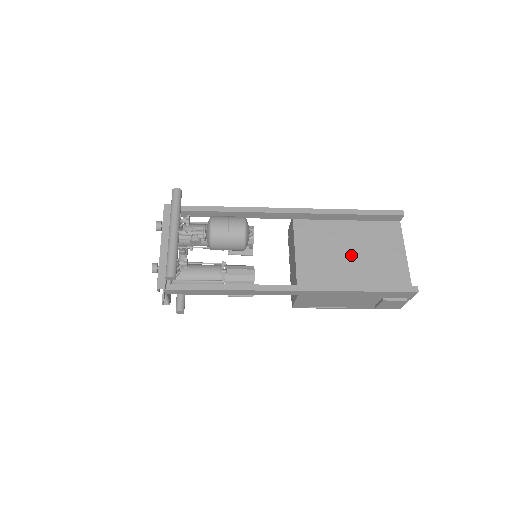
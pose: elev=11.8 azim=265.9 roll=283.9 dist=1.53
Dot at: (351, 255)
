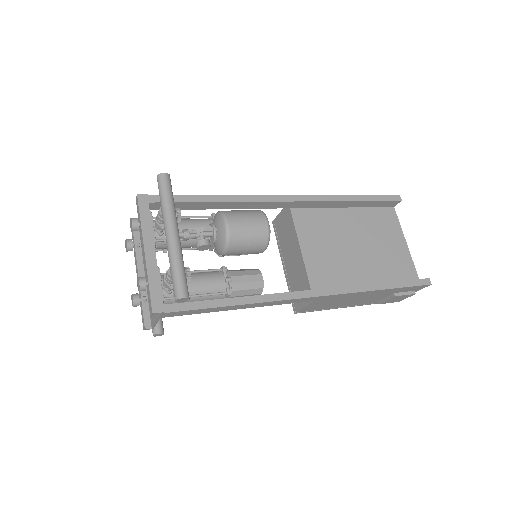
Dot at: (357, 248)
